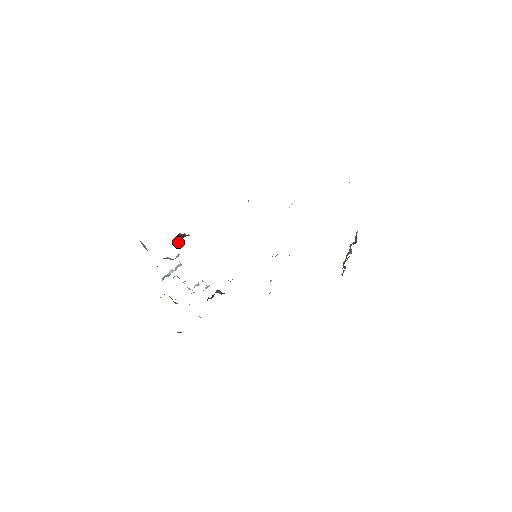
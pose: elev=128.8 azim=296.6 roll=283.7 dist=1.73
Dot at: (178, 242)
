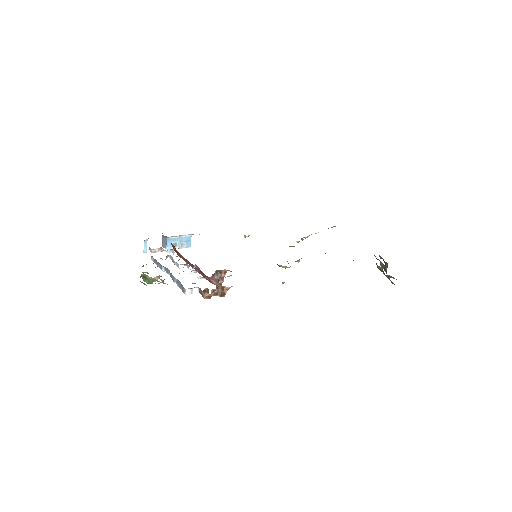
Dot at: occluded
